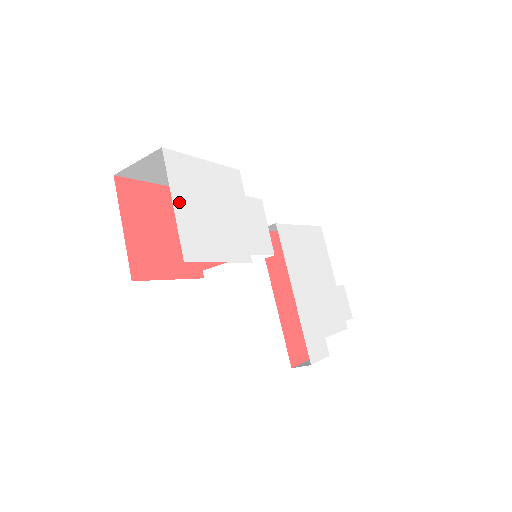
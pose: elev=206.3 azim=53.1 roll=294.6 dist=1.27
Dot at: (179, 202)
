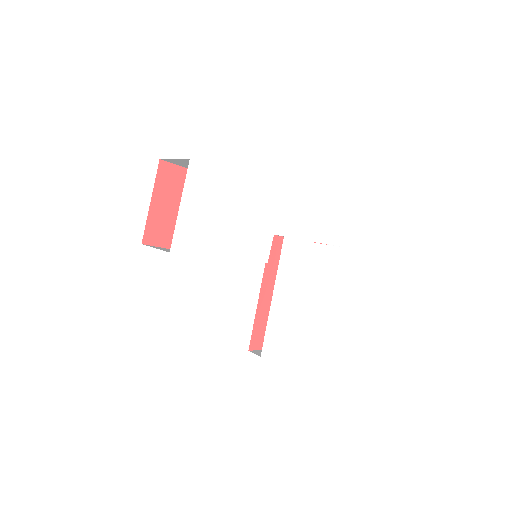
Dot at: (187, 205)
